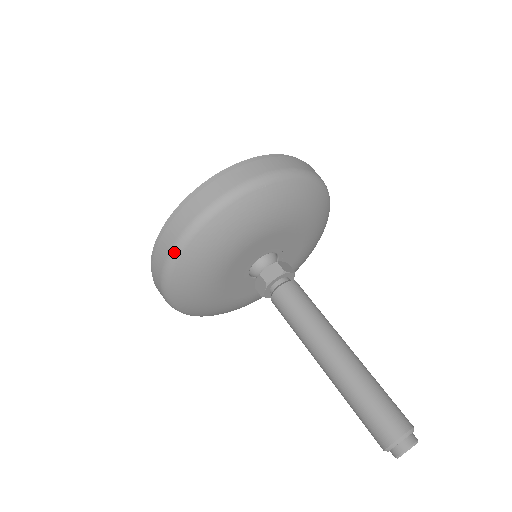
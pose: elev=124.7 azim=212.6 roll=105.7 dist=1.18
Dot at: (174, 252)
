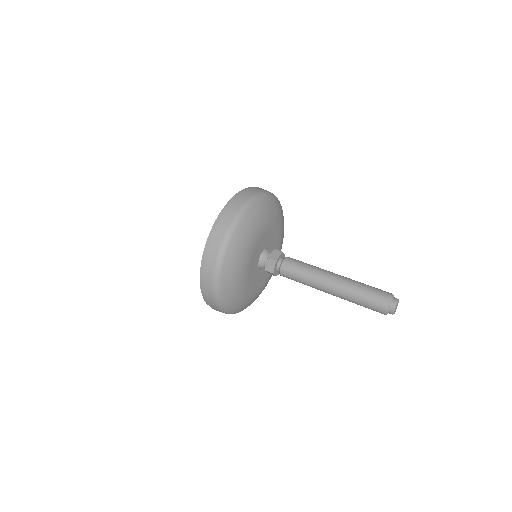
Dot at: (219, 305)
